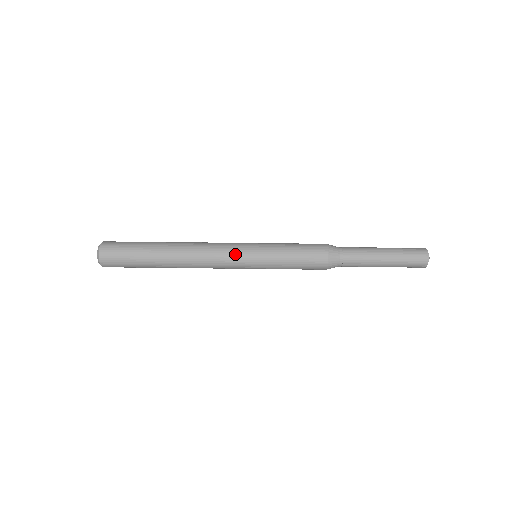
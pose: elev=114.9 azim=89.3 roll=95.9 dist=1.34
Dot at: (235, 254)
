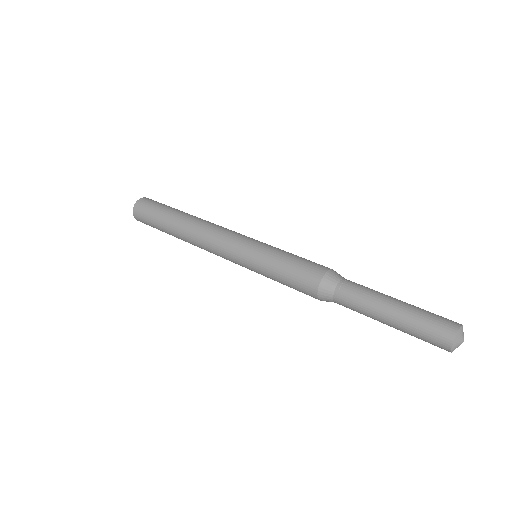
Dot at: (233, 240)
